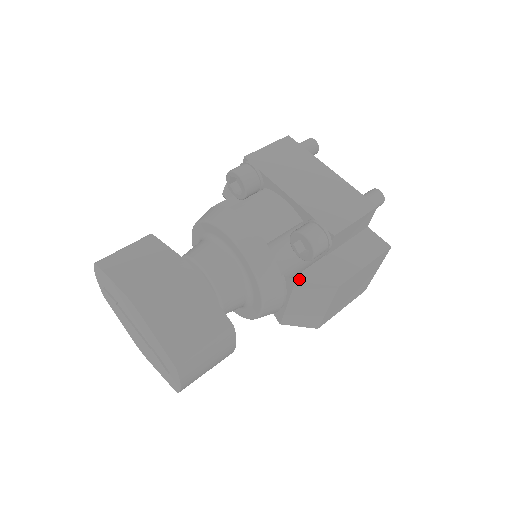
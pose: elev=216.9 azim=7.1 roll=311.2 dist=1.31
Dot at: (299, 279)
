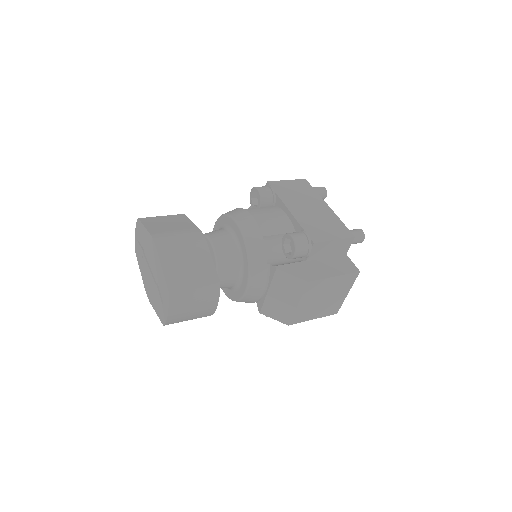
Dot at: (279, 268)
